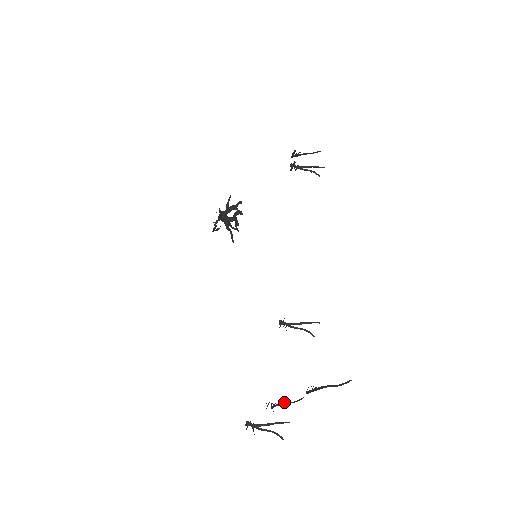
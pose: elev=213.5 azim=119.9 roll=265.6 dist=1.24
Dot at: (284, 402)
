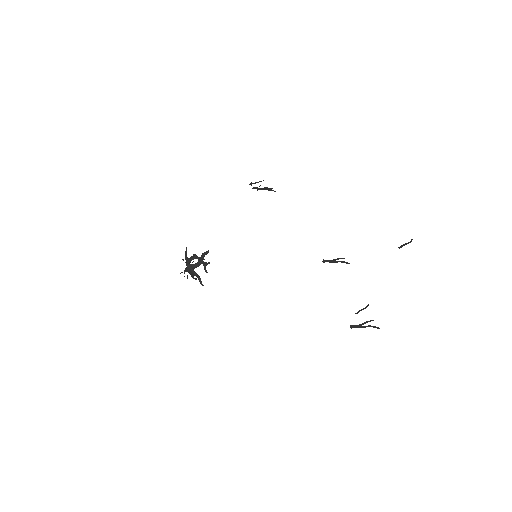
Dot at: occluded
